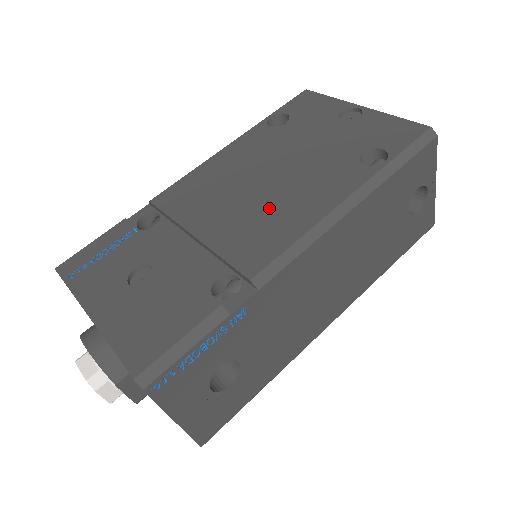
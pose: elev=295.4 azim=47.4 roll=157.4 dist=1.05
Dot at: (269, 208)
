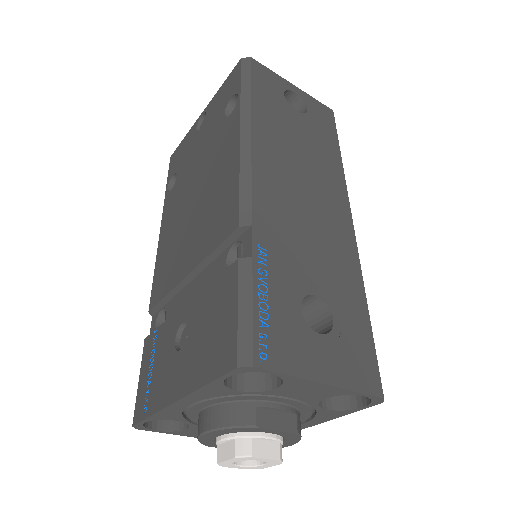
Dot at: (210, 200)
